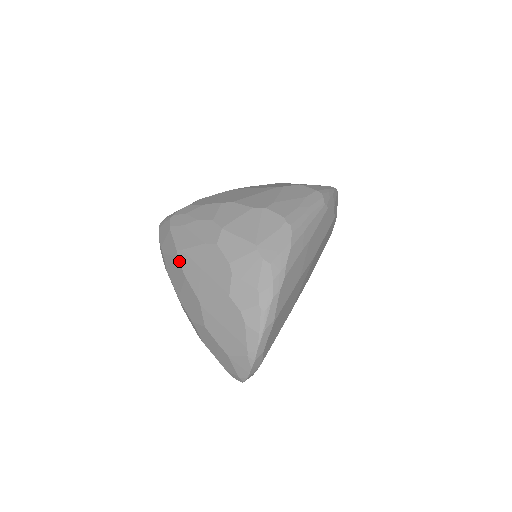
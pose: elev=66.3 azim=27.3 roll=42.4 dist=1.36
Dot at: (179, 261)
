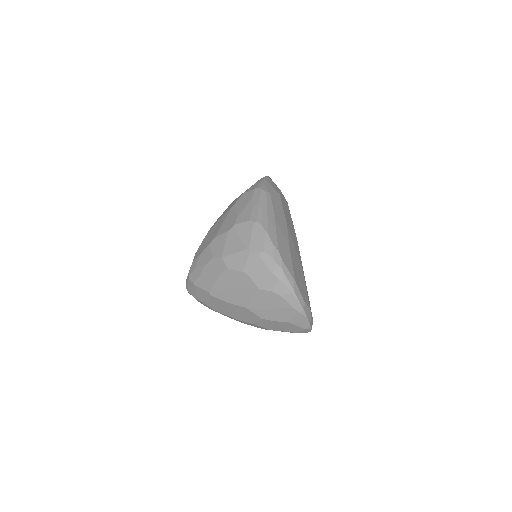
Dot at: (215, 297)
